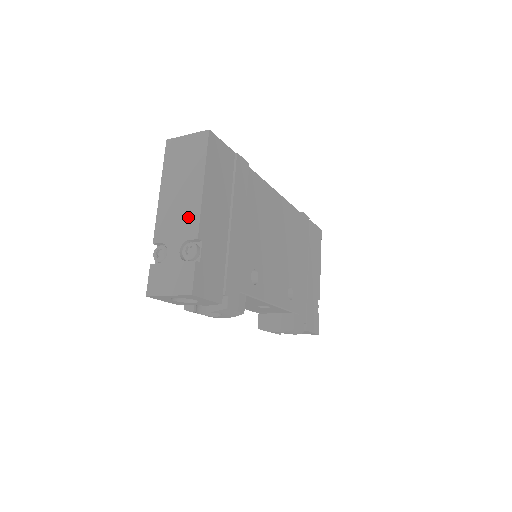
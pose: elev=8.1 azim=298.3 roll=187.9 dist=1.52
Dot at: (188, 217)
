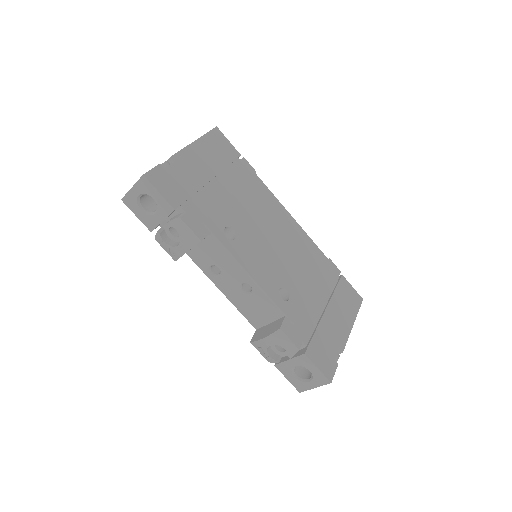
Dot at: occluded
